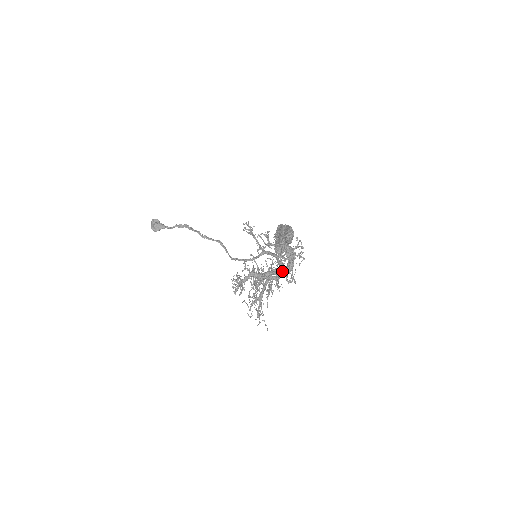
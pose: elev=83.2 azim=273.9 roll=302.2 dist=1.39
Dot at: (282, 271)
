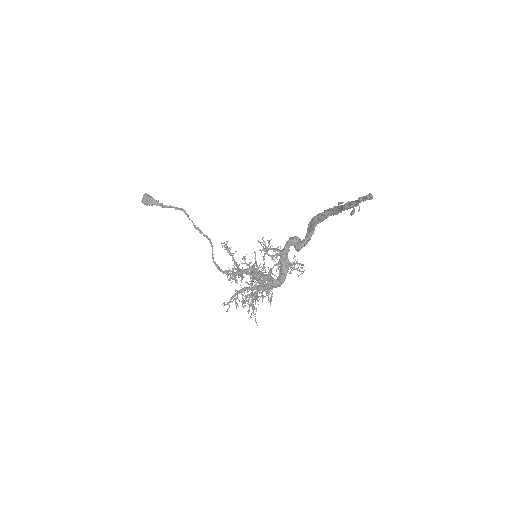
Dot at: (275, 281)
